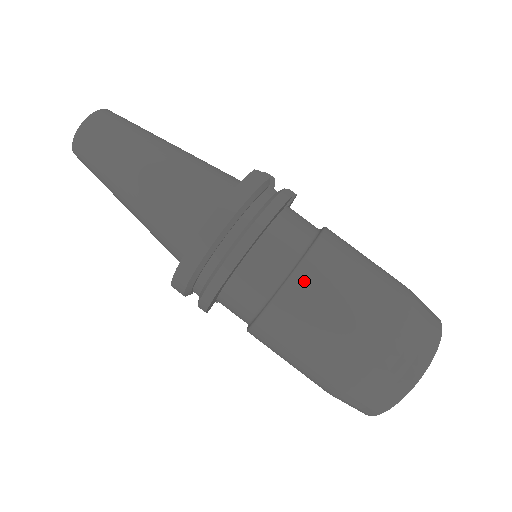
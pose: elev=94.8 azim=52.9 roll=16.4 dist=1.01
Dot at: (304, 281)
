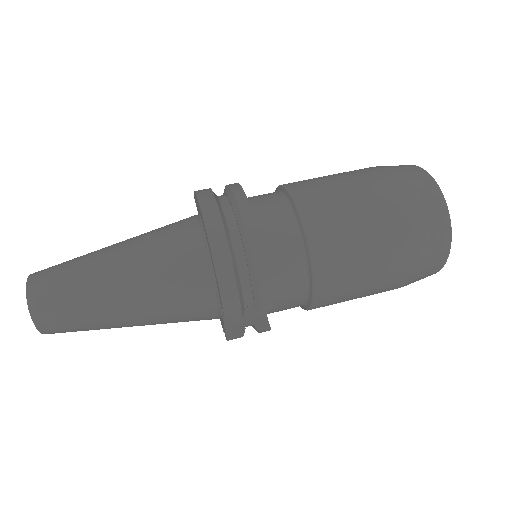
Dot at: (301, 189)
